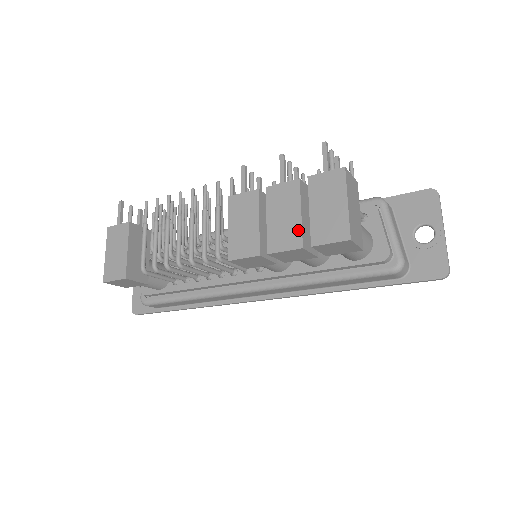
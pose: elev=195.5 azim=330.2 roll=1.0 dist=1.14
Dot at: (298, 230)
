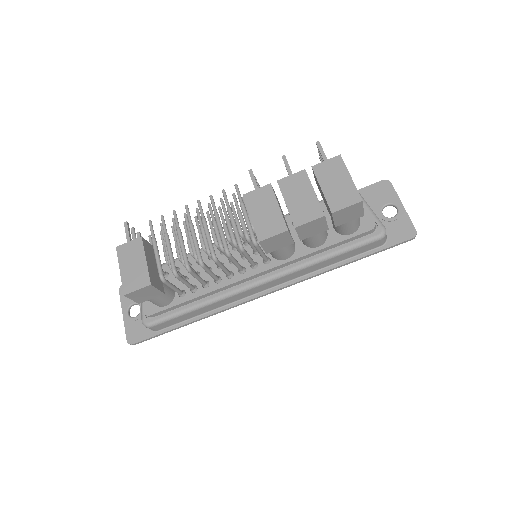
Dot at: (316, 204)
